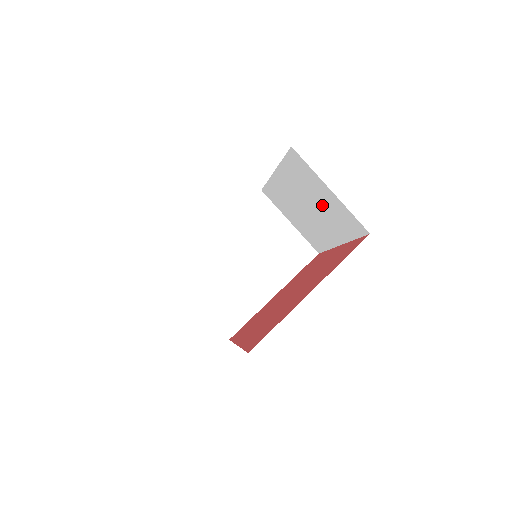
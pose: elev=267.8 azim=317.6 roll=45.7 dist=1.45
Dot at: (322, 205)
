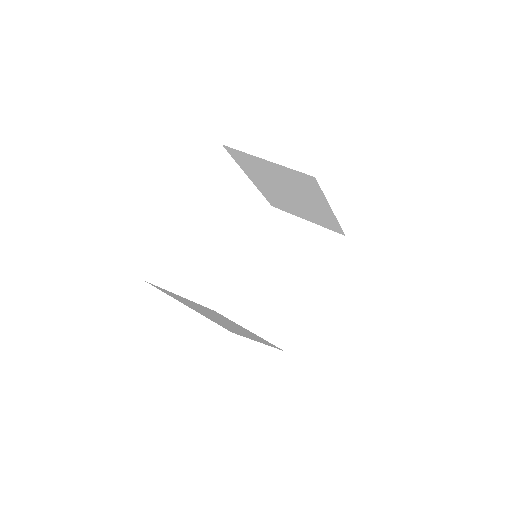
Dot at: (284, 181)
